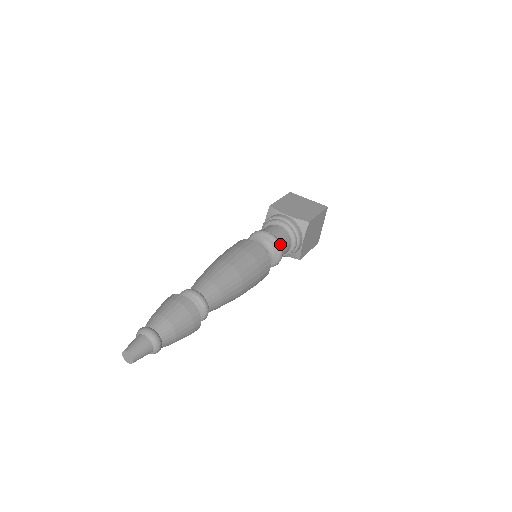
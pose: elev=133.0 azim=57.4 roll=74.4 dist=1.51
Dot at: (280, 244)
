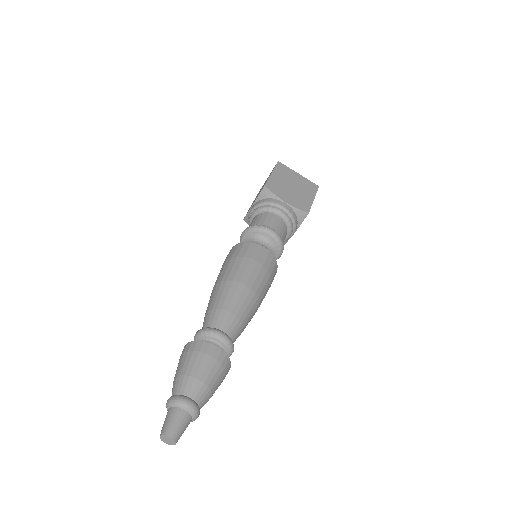
Dot at: (283, 244)
